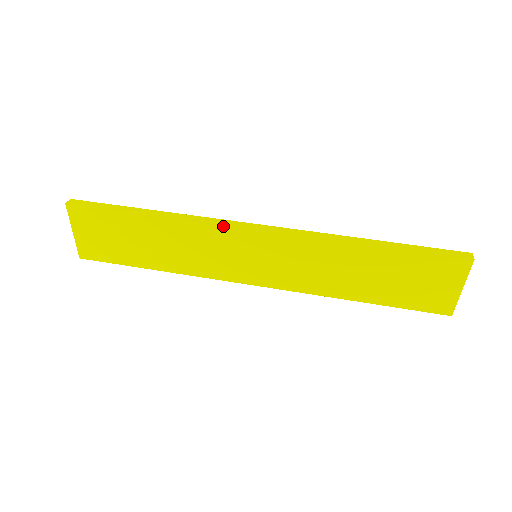
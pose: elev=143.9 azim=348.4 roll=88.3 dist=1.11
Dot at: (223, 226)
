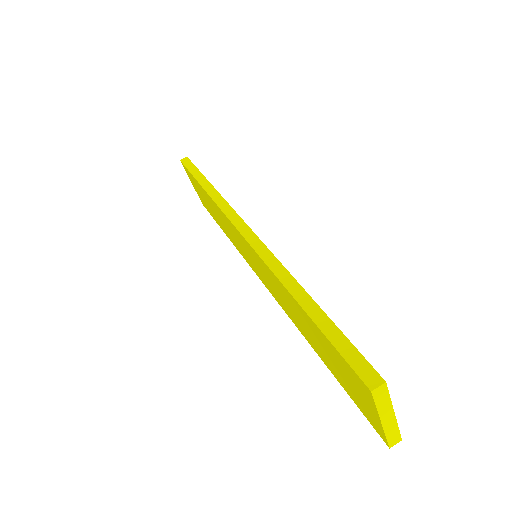
Dot at: (226, 217)
